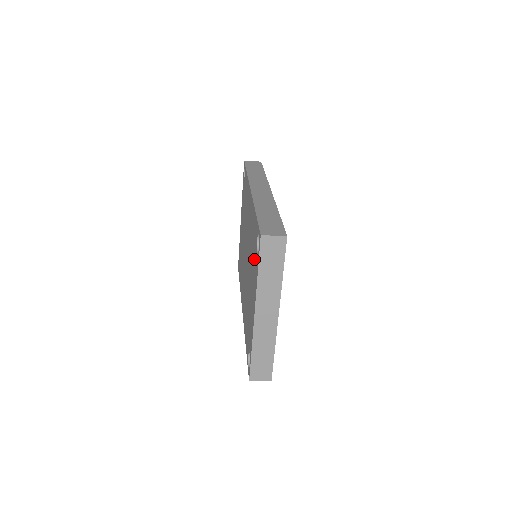
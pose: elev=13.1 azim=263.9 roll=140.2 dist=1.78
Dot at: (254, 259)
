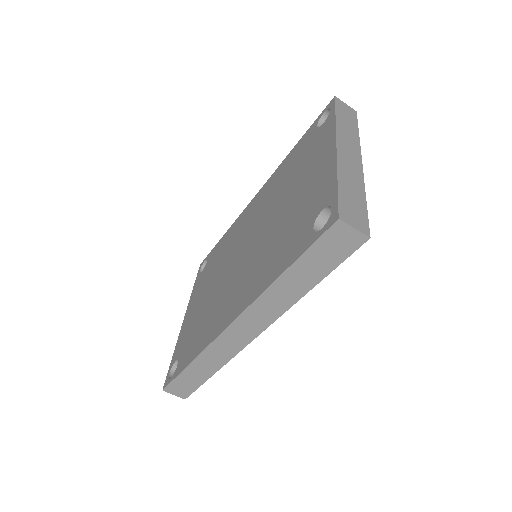
Dot at: (308, 150)
